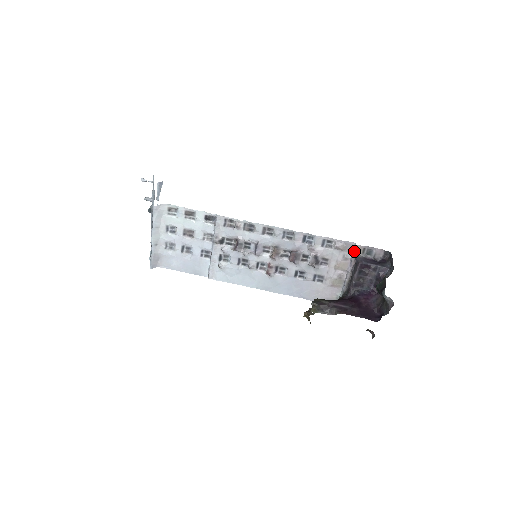
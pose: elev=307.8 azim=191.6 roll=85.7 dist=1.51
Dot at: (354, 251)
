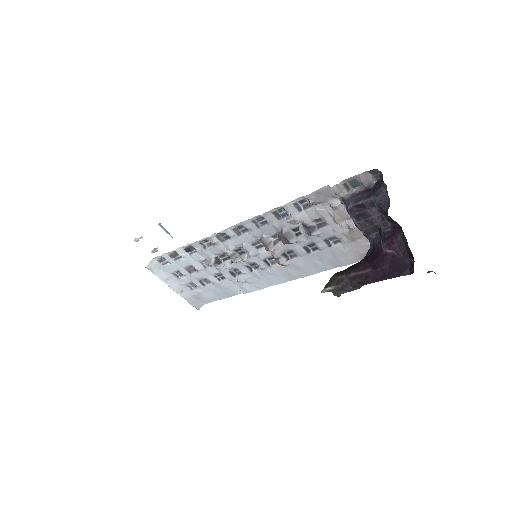
Dot at: (336, 195)
